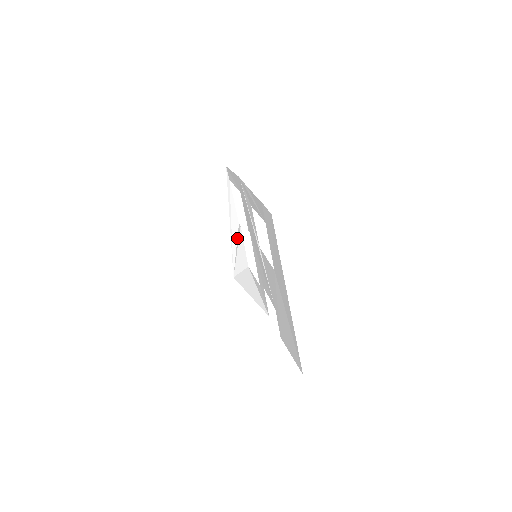
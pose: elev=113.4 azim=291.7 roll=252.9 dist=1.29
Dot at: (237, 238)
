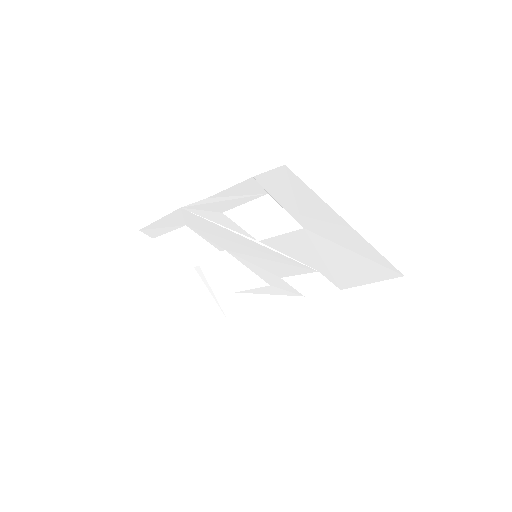
Dot at: (203, 282)
